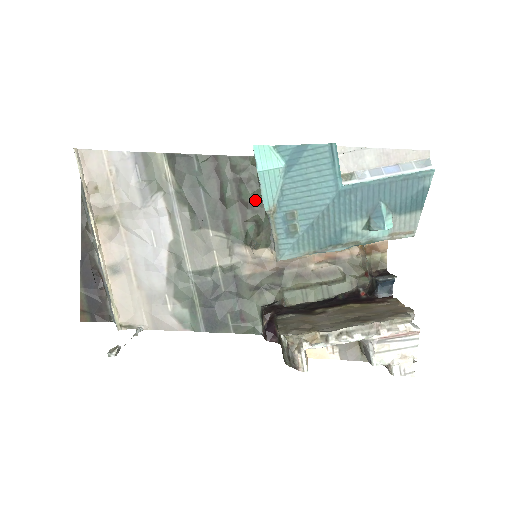
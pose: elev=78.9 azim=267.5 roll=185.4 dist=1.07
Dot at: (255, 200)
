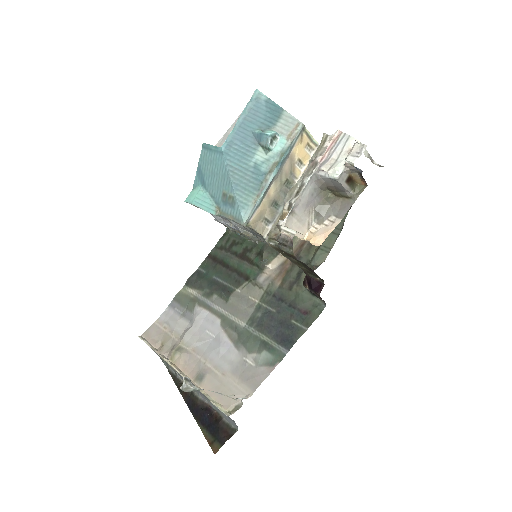
Dot at: (245, 245)
